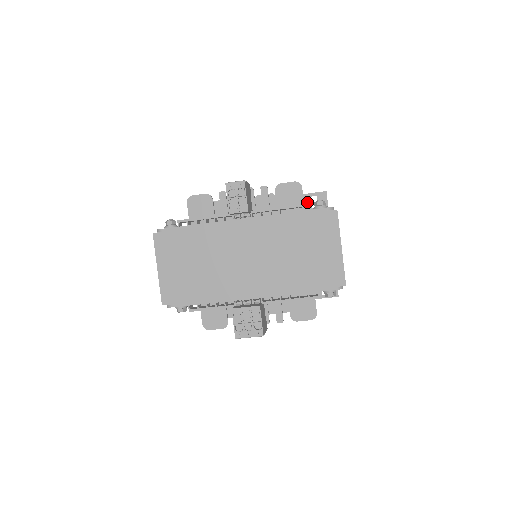
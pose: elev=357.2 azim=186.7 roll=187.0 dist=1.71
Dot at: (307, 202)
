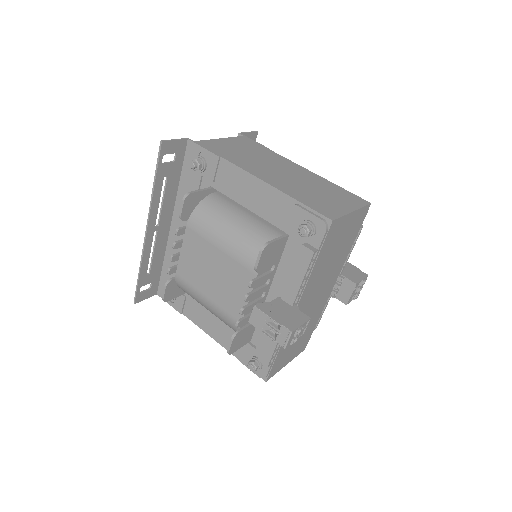
Dot at: (166, 168)
